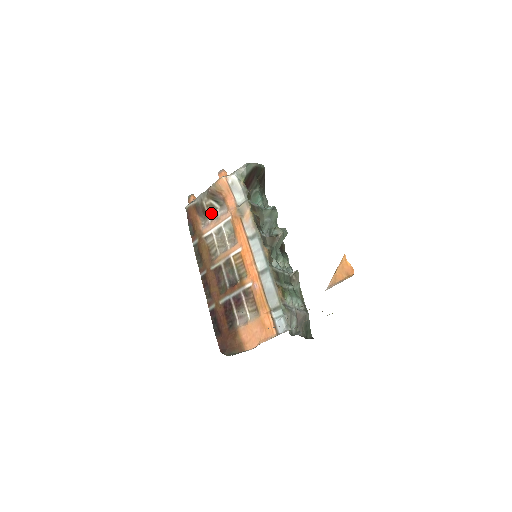
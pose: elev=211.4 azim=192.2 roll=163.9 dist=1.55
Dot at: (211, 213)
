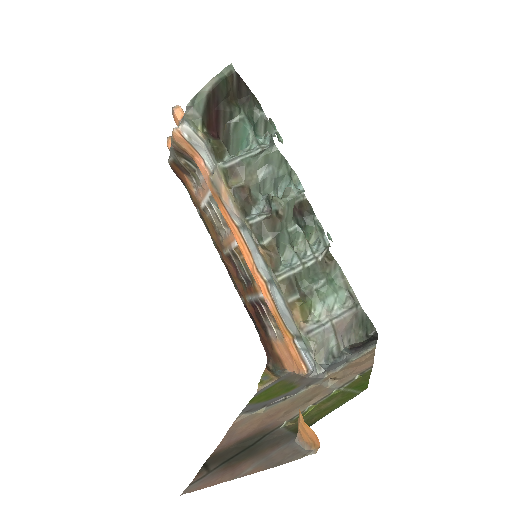
Dot at: (193, 175)
